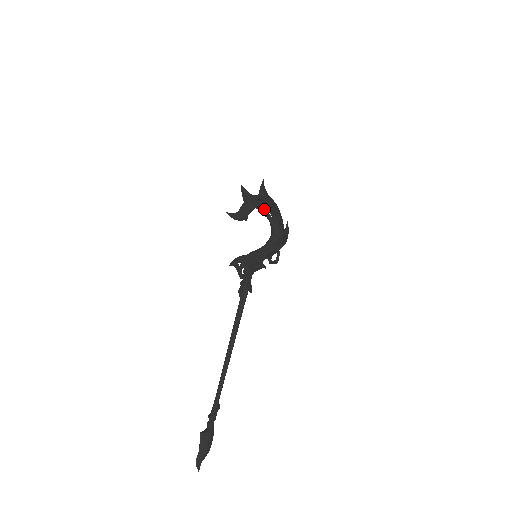
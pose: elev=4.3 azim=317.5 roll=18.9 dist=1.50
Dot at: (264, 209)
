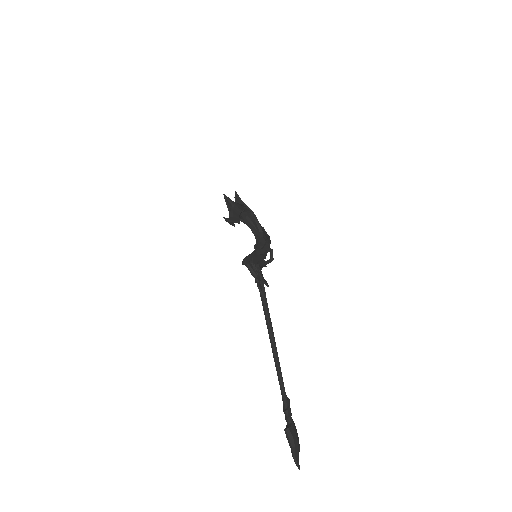
Dot at: (243, 217)
